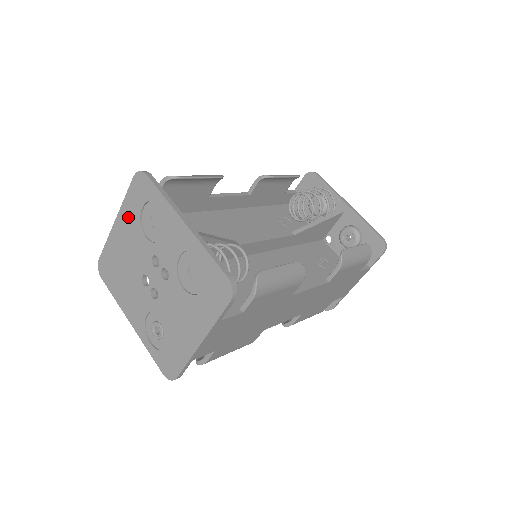
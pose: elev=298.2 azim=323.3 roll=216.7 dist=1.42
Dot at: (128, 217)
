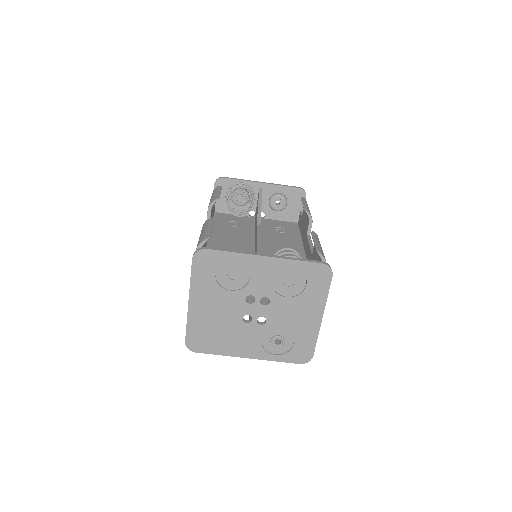
Dot at: (203, 290)
